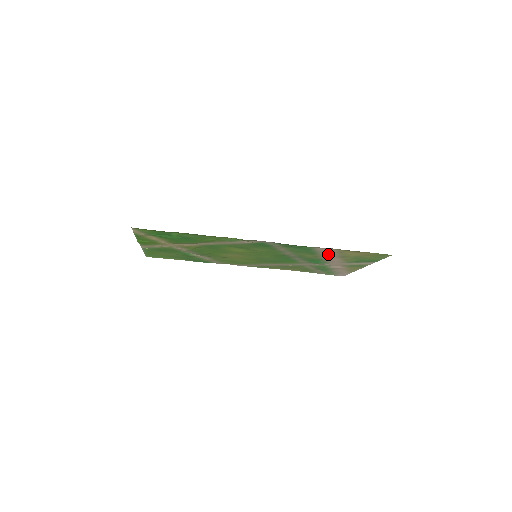
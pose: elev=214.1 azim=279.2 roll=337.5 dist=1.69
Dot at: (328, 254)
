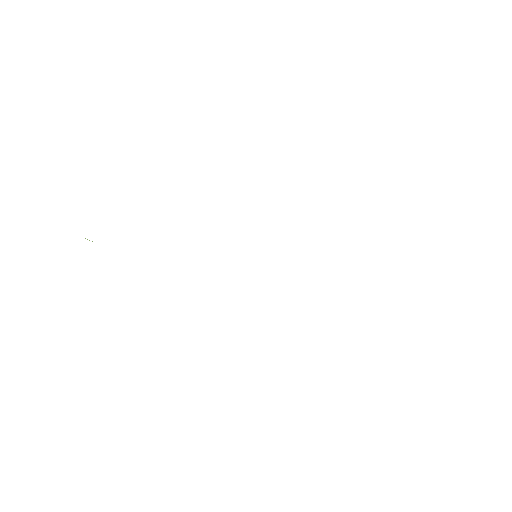
Dot at: occluded
